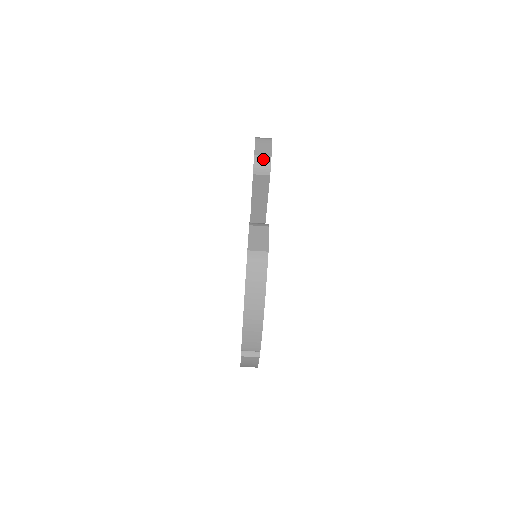
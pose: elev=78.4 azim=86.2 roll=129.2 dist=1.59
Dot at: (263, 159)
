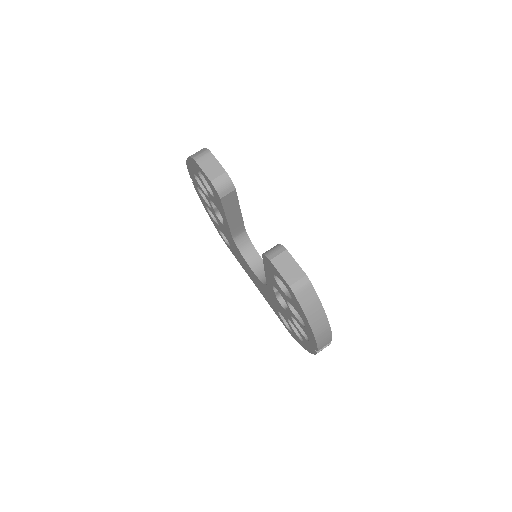
Dot at: (221, 179)
